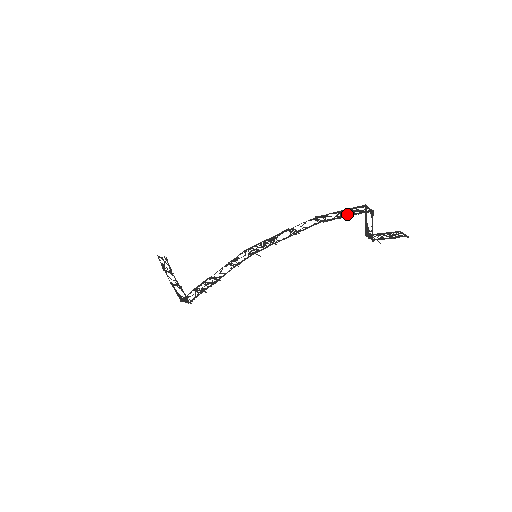
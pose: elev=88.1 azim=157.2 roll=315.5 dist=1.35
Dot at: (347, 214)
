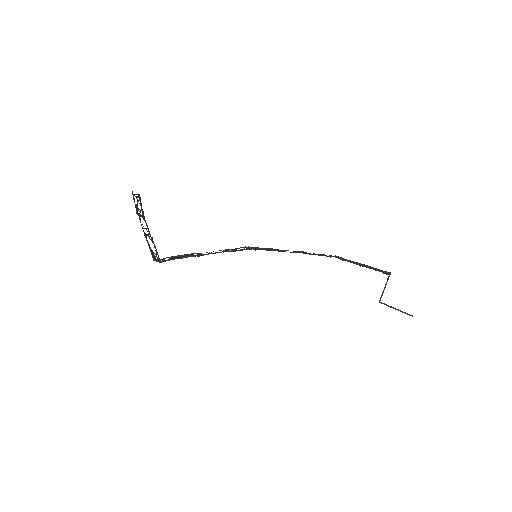
Dot at: occluded
